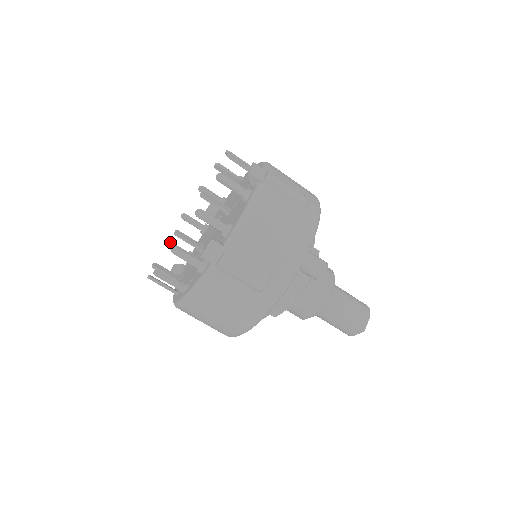
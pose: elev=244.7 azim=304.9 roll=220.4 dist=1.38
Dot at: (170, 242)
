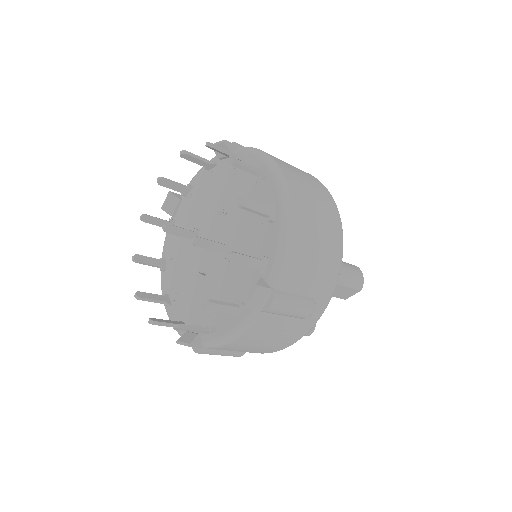
Dot at: (164, 180)
